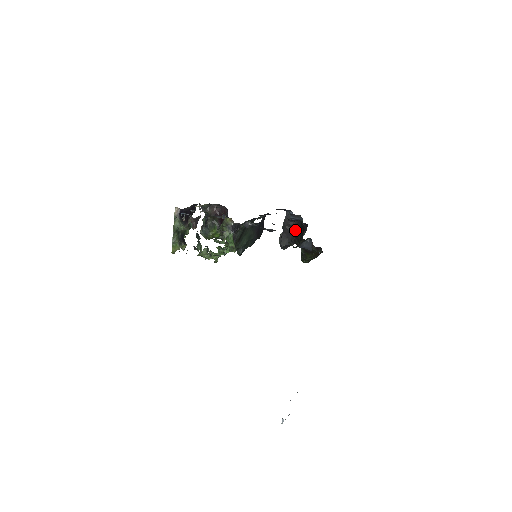
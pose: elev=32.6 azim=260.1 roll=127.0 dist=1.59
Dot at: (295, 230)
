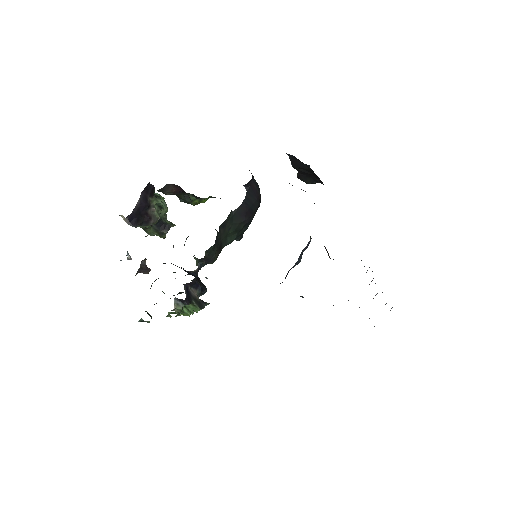
Dot at: (314, 174)
